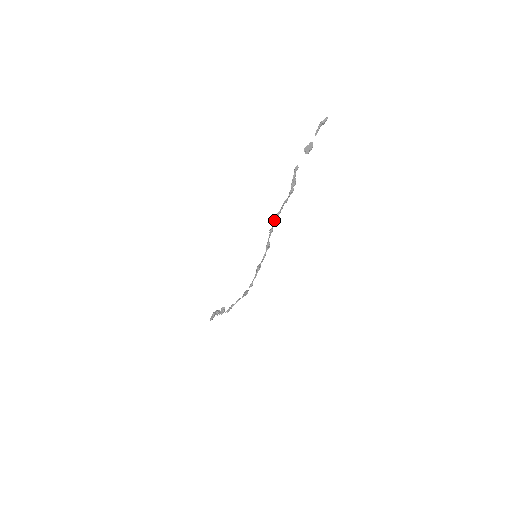
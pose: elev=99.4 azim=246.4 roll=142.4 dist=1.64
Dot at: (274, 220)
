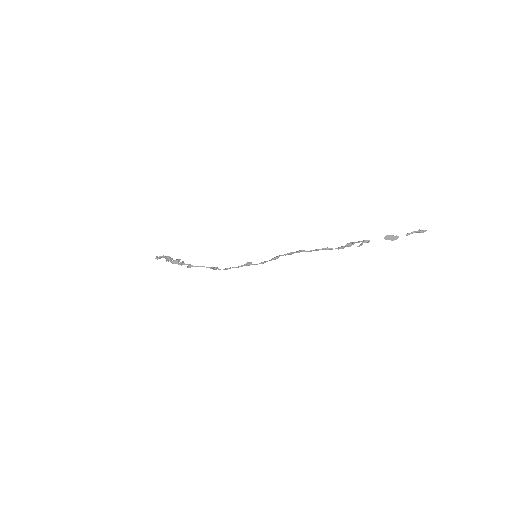
Dot at: (304, 251)
